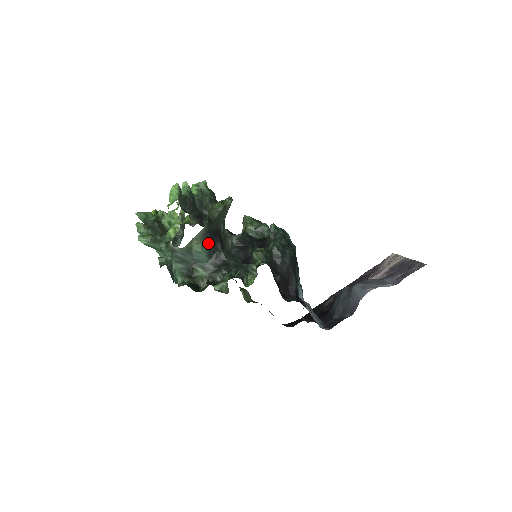
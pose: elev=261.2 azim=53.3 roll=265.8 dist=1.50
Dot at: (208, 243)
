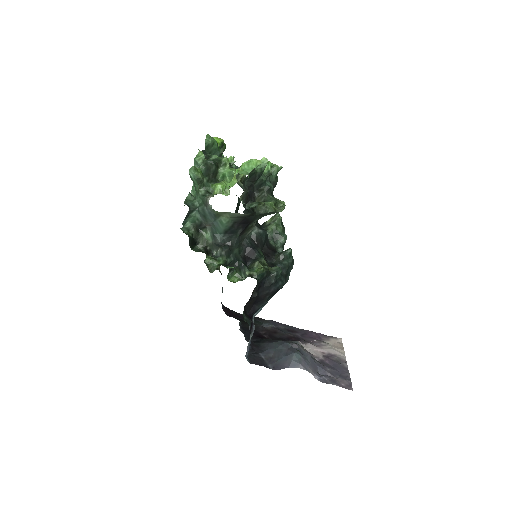
Dot at: (235, 223)
